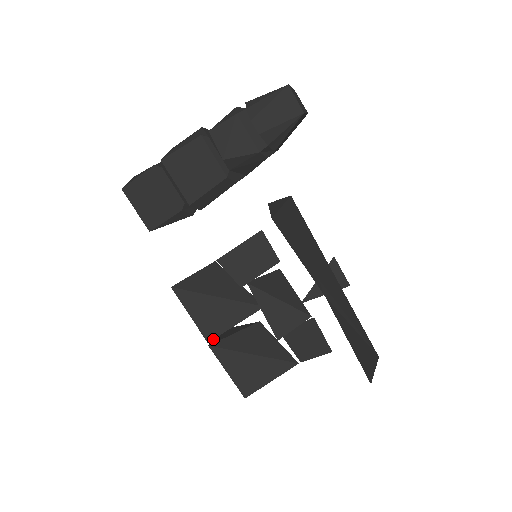
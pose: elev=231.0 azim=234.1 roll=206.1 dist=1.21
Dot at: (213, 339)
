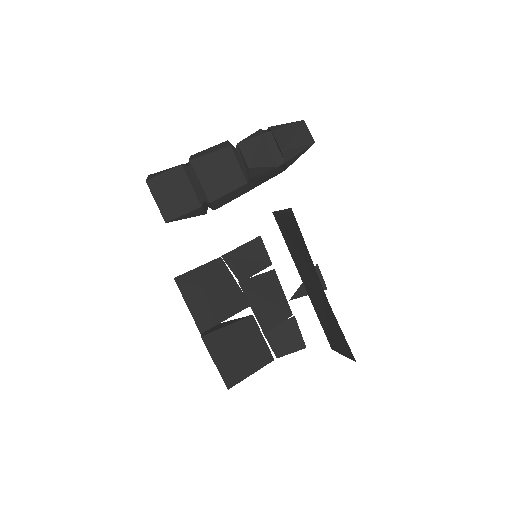
Dot at: (202, 333)
